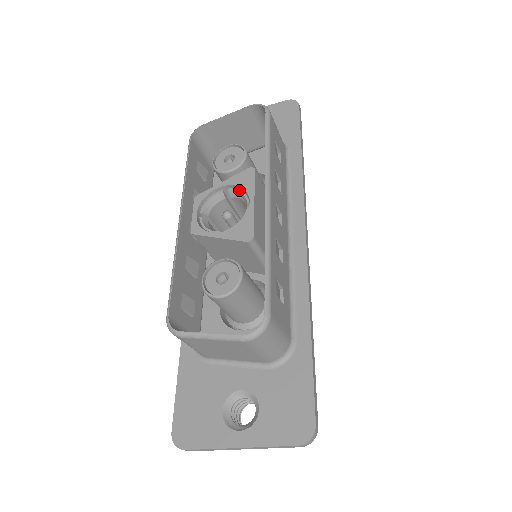
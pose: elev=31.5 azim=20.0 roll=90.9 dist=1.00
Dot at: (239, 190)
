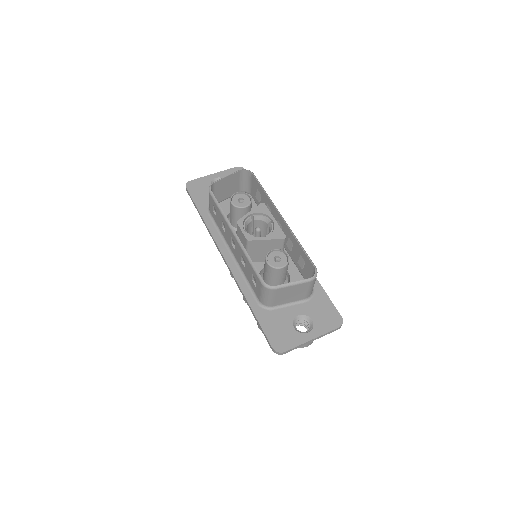
Dot at: (261, 215)
